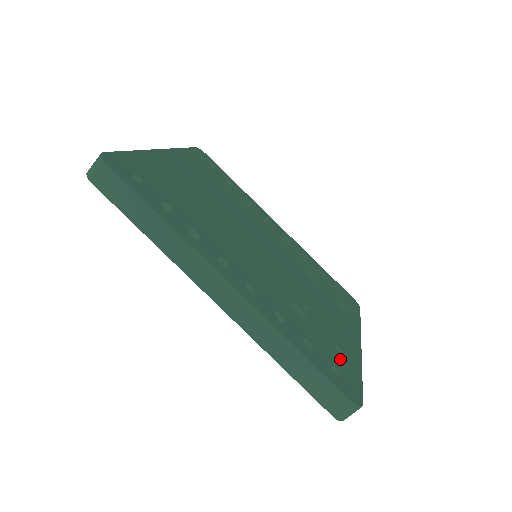
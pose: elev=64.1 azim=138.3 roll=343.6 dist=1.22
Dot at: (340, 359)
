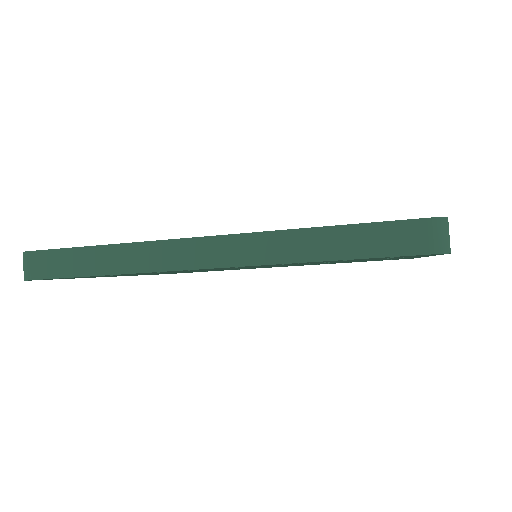
Dot at: occluded
